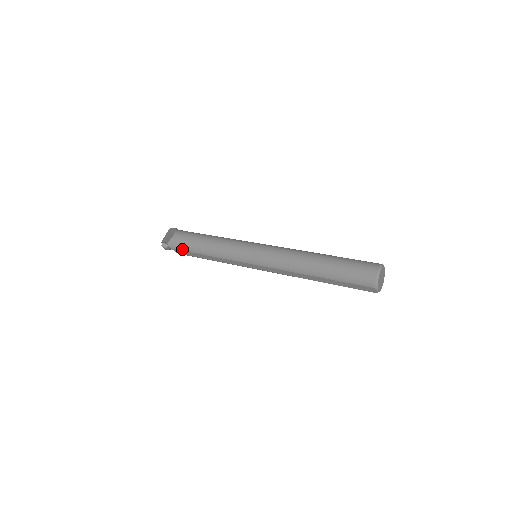
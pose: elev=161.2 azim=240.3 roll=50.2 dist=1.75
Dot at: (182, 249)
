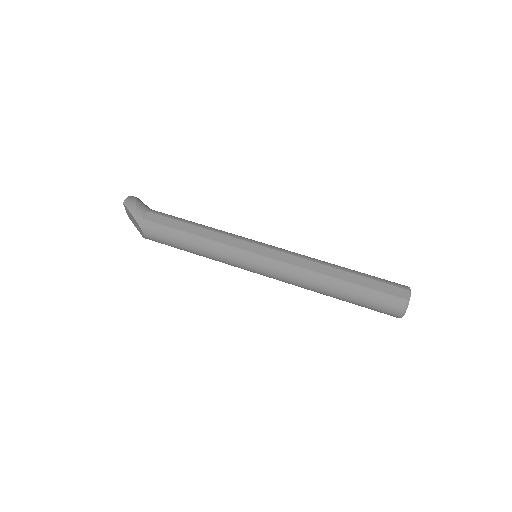
Dot at: occluded
